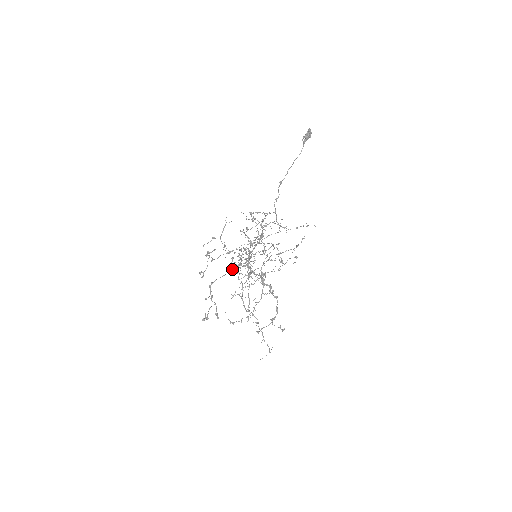
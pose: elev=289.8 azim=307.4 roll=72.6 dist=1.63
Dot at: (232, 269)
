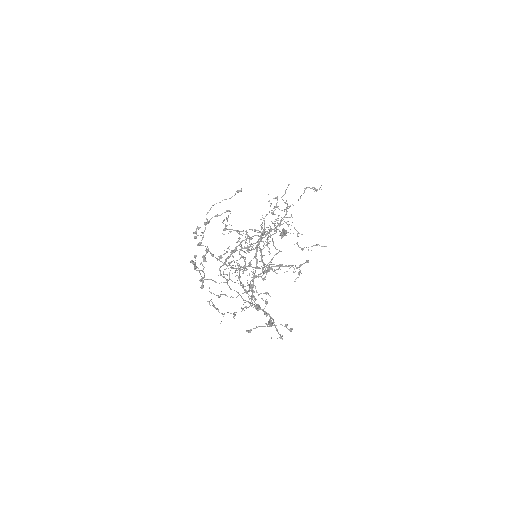
Dot at: occluded
